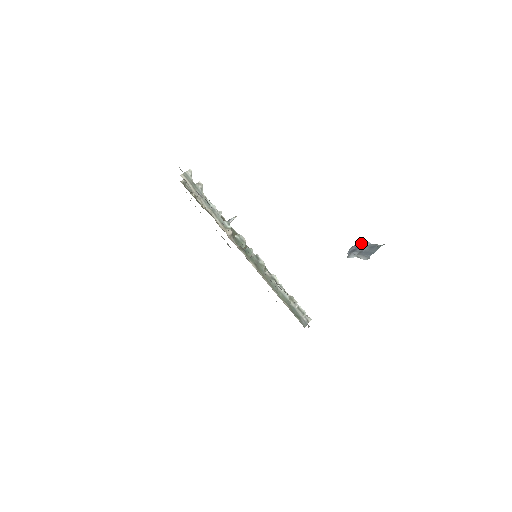
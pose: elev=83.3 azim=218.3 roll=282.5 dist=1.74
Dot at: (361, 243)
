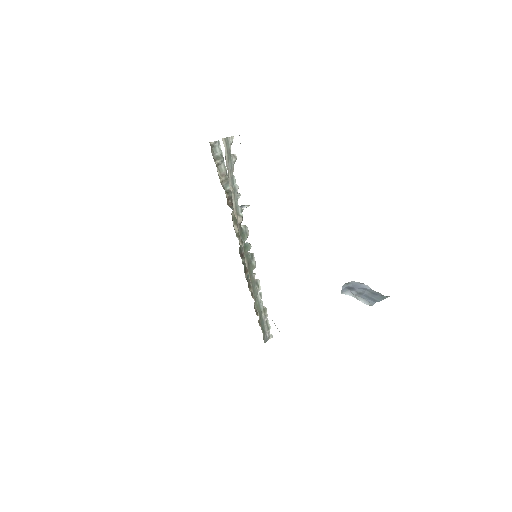
Dot at: (359, 283)
